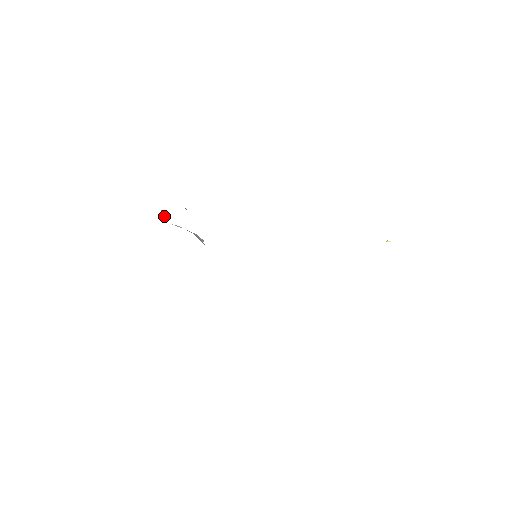
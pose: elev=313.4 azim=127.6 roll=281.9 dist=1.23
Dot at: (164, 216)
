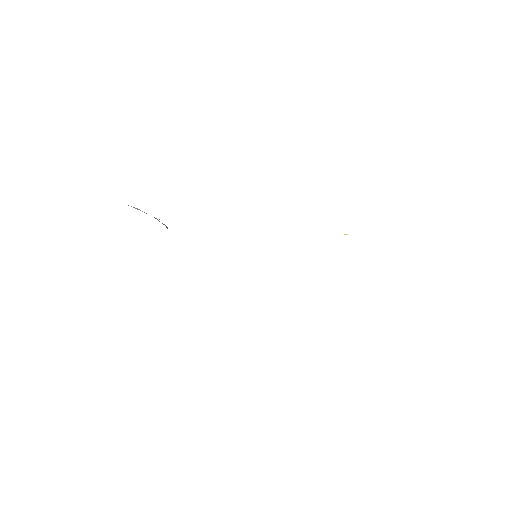
Dot at: occluded
